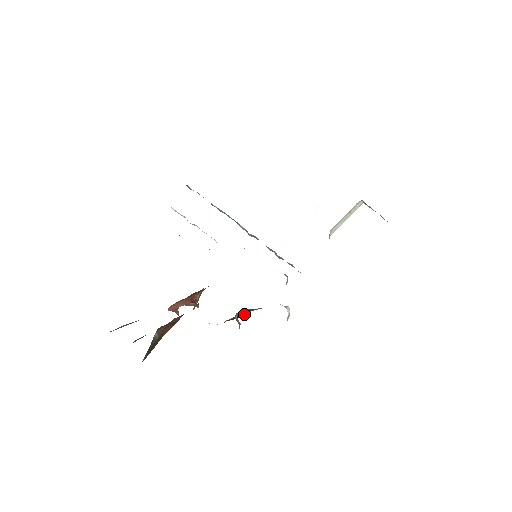
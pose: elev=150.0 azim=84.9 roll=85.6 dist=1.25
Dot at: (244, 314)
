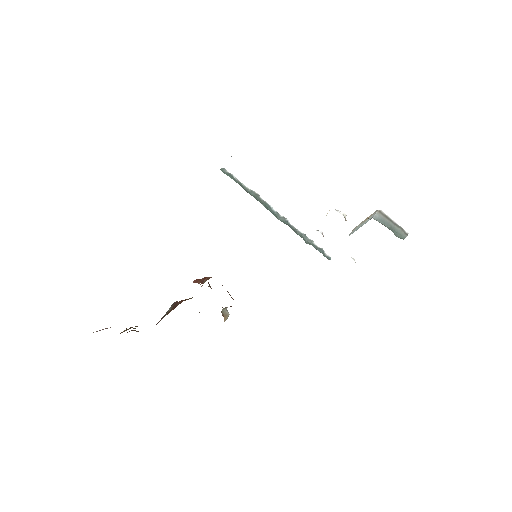
Dot at: occluded
